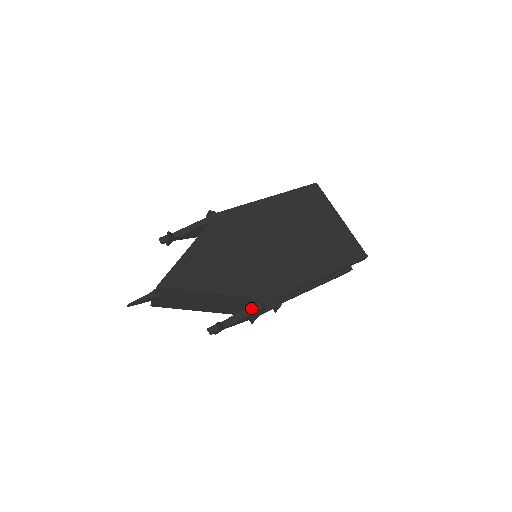
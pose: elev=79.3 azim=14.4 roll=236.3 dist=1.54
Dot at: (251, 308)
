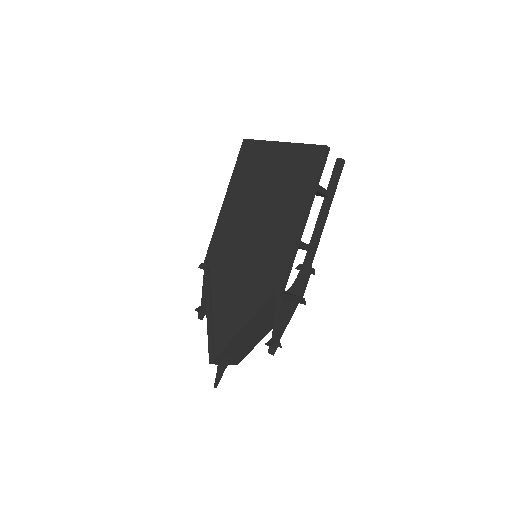
Dot at: (277, 308)
